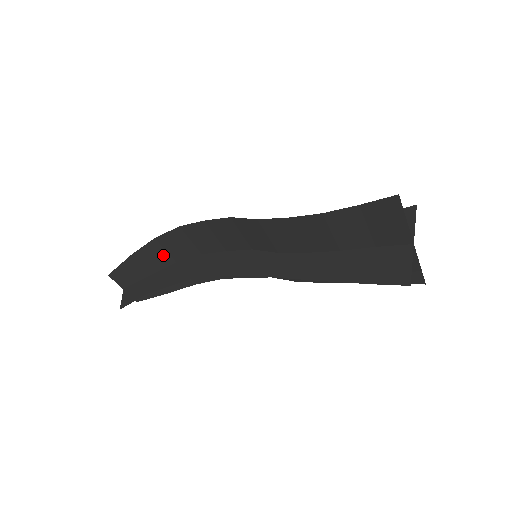
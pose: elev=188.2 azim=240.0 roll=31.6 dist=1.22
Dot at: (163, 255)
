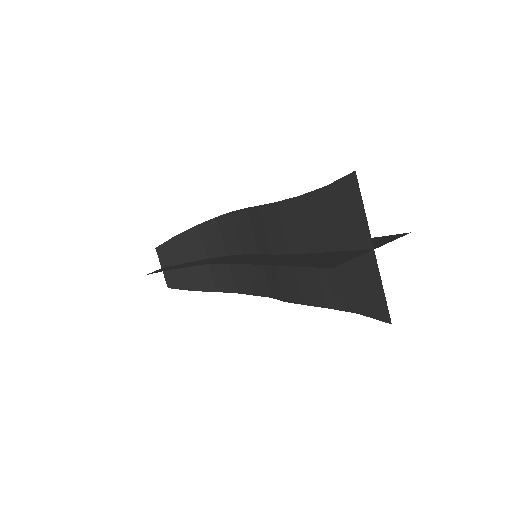
Dot at: (199, 246)
